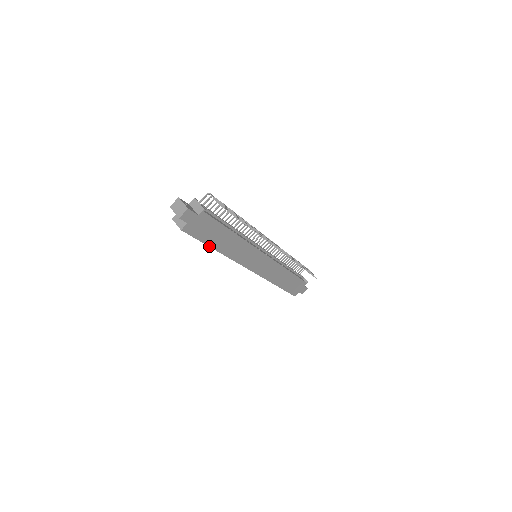
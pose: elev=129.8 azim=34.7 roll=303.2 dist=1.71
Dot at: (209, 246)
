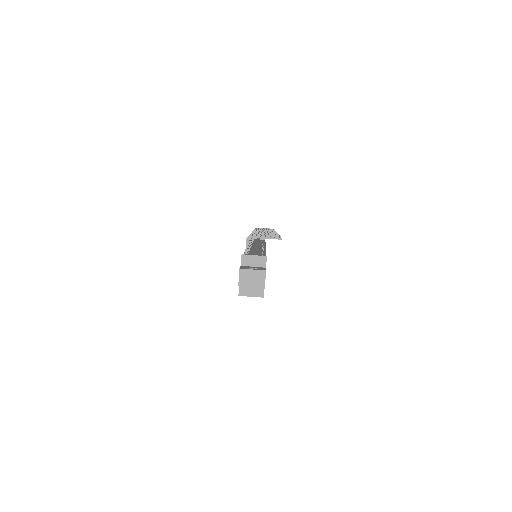
Dot at: occluded
